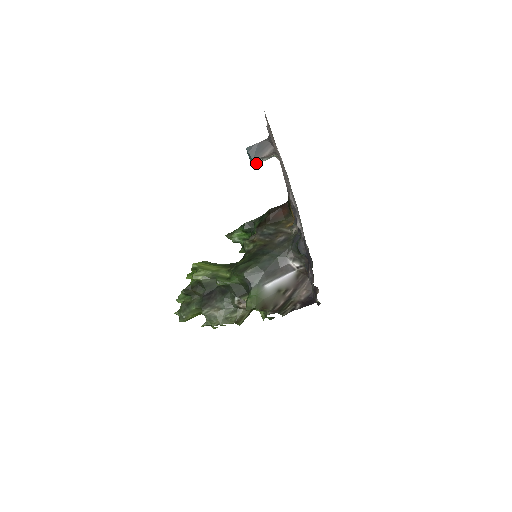
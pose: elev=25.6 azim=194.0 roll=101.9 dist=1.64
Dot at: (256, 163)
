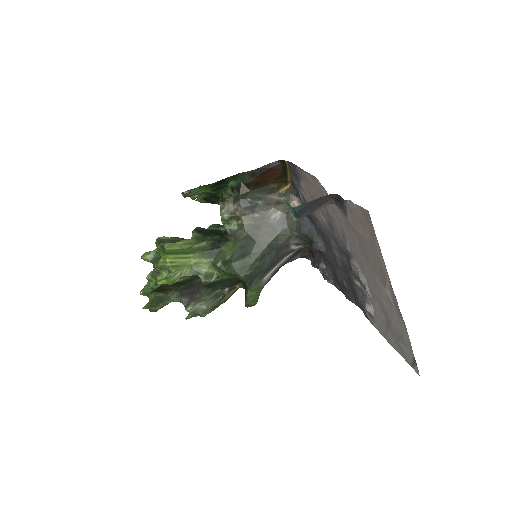
Dot at: occluded
